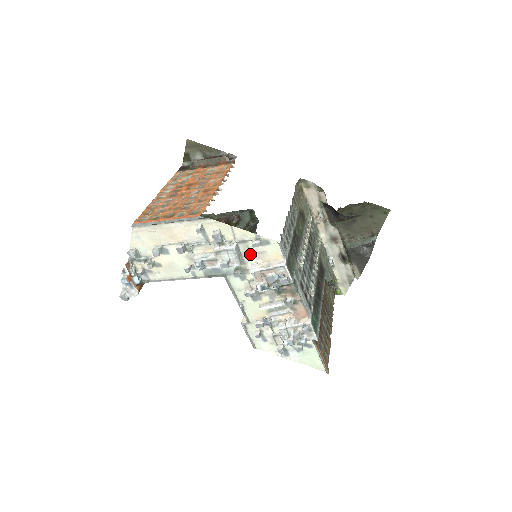
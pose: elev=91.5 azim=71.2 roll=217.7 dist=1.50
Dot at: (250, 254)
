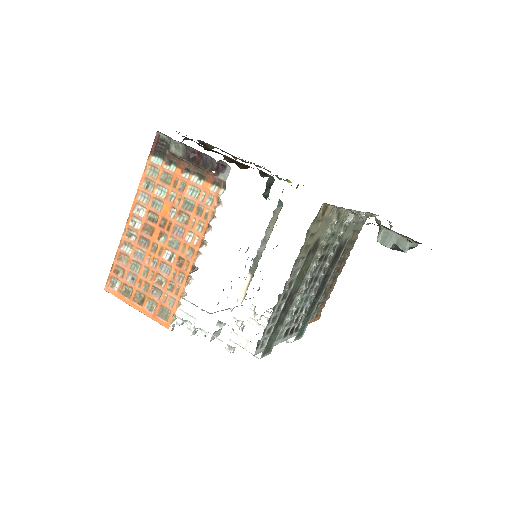
Dot at: occluded
